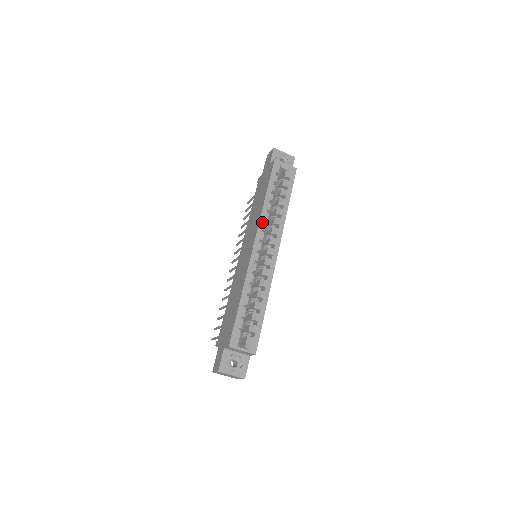
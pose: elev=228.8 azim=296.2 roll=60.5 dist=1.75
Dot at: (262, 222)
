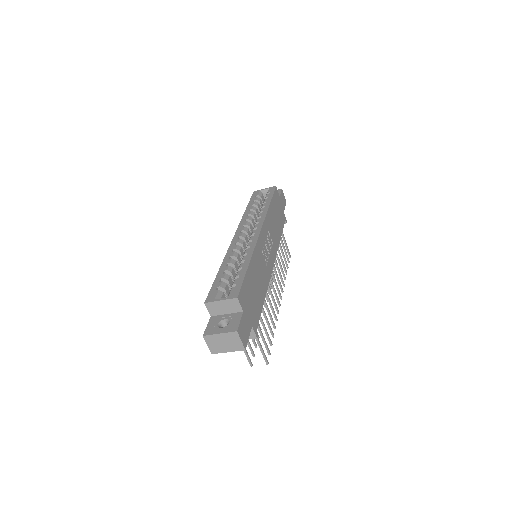
Dot at: (242, 222)
